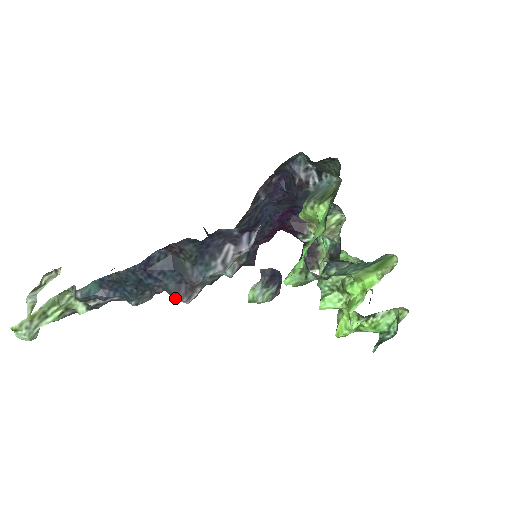
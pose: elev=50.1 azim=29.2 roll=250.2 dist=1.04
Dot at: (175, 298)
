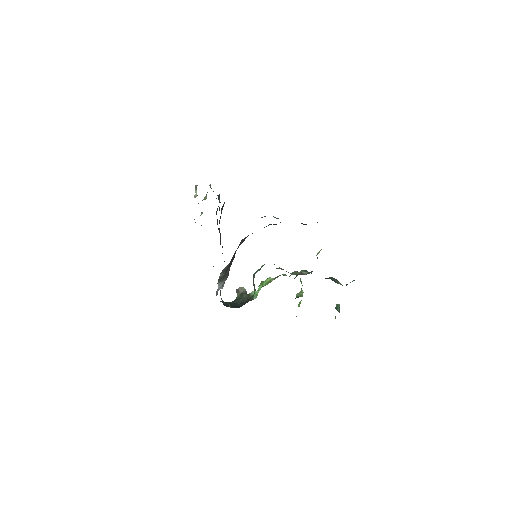
Dot at: occluded
